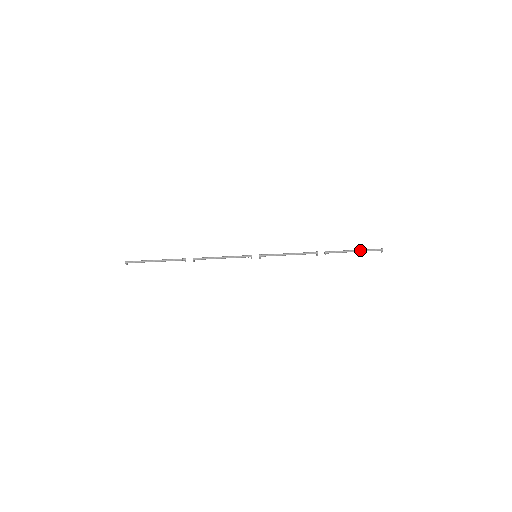
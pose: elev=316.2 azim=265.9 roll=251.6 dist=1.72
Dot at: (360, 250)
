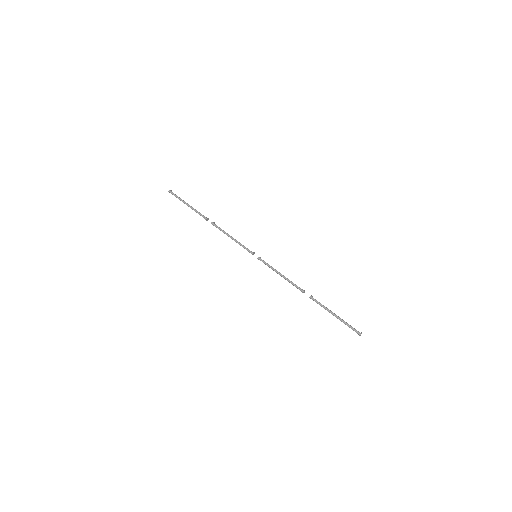
Dot at: (340, 319)
